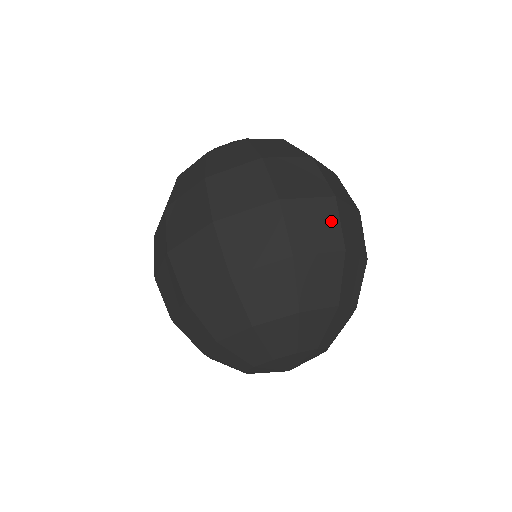
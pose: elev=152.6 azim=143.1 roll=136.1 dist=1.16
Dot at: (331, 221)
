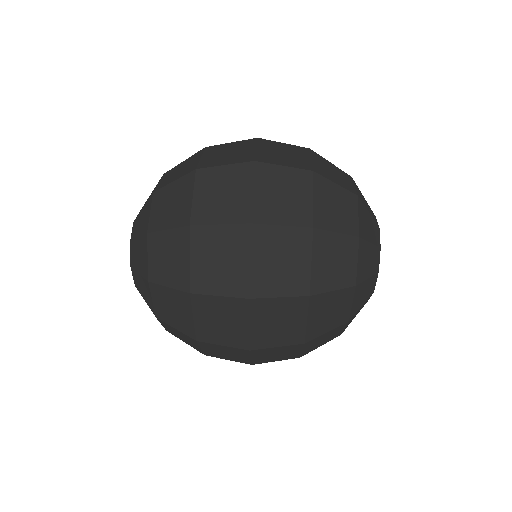
Dot at: (281, 175)
